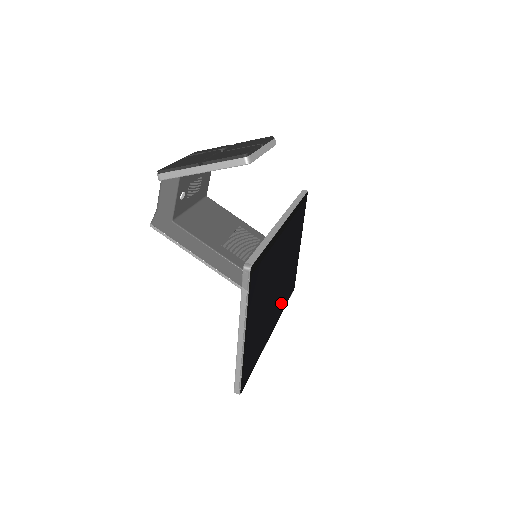
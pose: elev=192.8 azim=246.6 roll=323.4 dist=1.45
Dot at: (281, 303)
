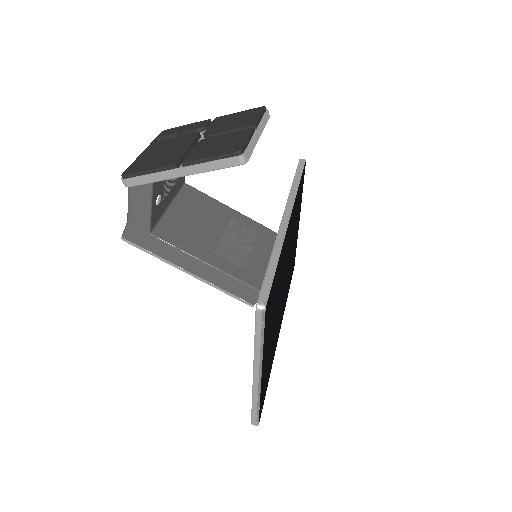
Dot at: (286, 295)
